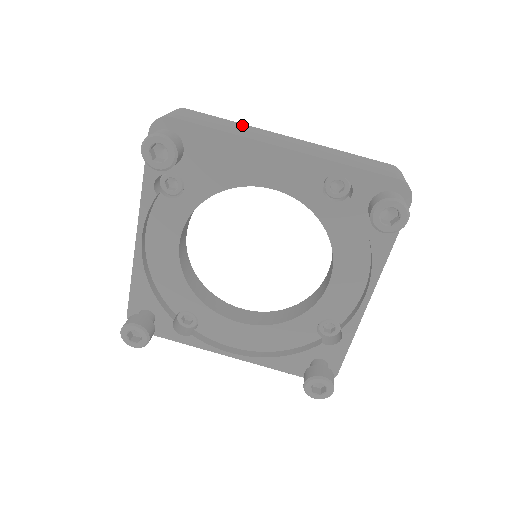
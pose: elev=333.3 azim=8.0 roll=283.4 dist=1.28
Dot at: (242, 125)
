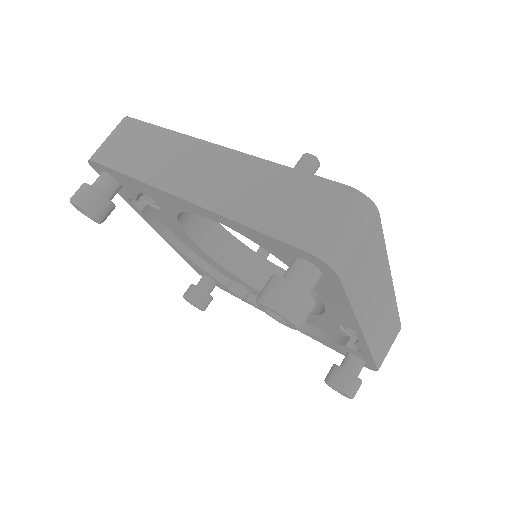
Dot at: (384, 265)
